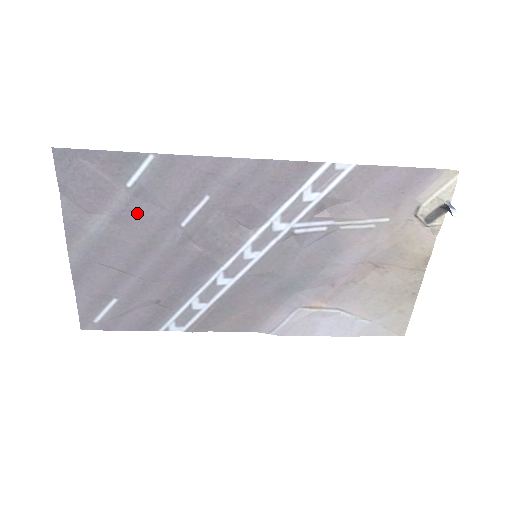
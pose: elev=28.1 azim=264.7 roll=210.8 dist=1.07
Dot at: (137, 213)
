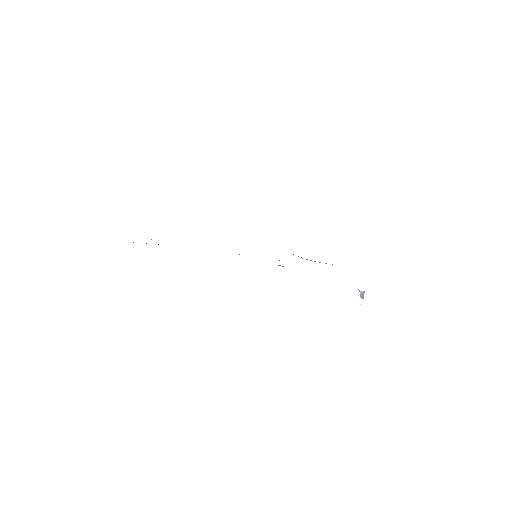
Dot at: occluded
